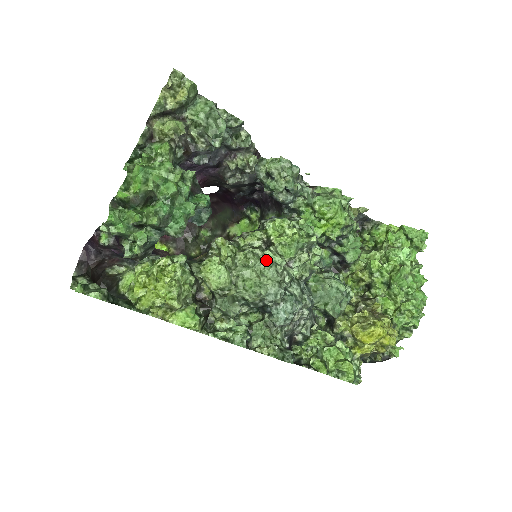
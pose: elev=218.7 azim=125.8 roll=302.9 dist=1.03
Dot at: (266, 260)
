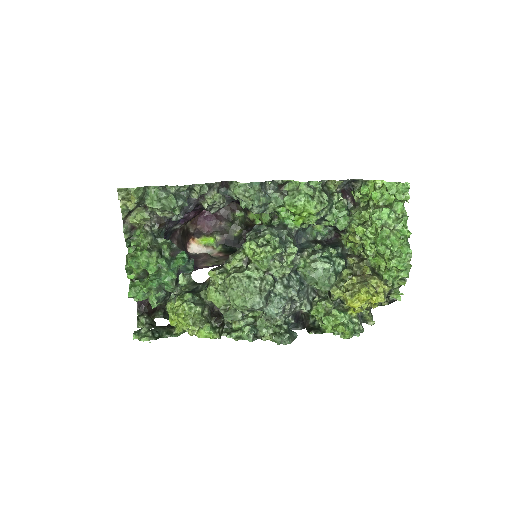
Dot at: (246, 280)
